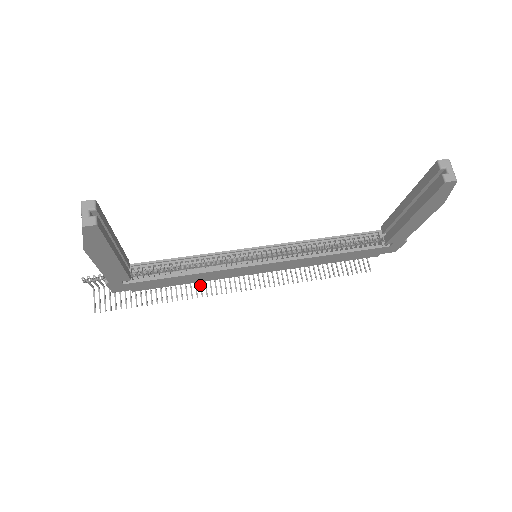
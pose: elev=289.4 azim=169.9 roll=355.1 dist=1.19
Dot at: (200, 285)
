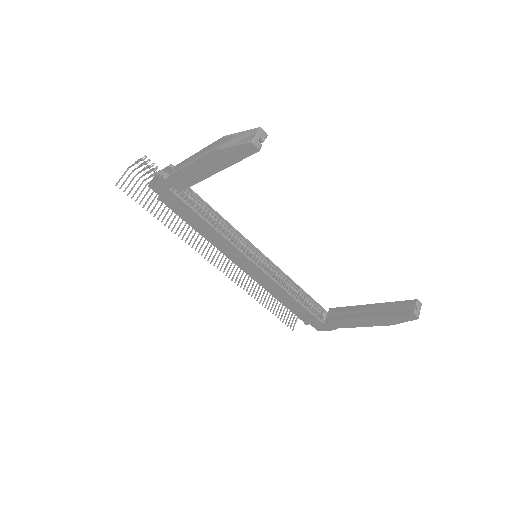
Dot at: (196, 239)
